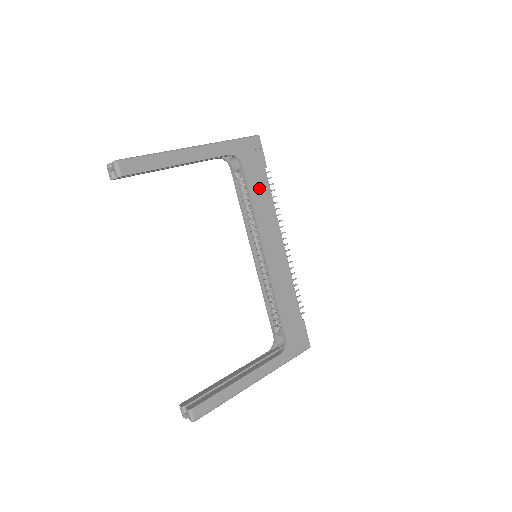
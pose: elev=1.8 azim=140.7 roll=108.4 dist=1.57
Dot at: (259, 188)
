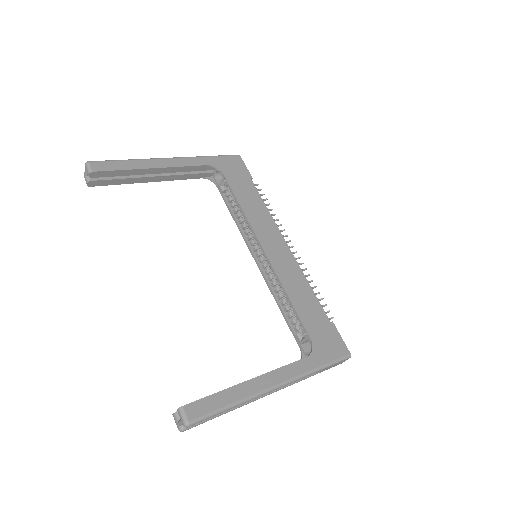
Dot at: (246, 193)
